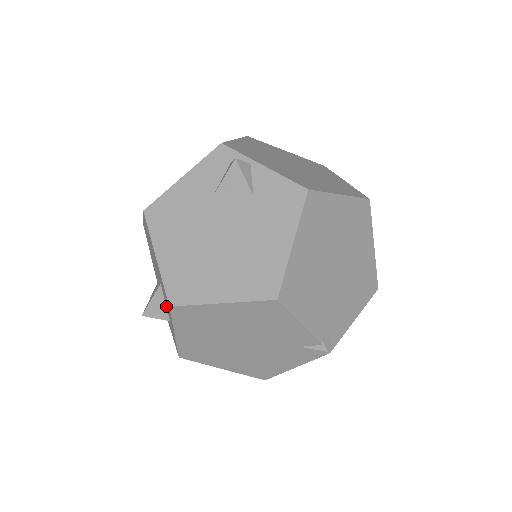
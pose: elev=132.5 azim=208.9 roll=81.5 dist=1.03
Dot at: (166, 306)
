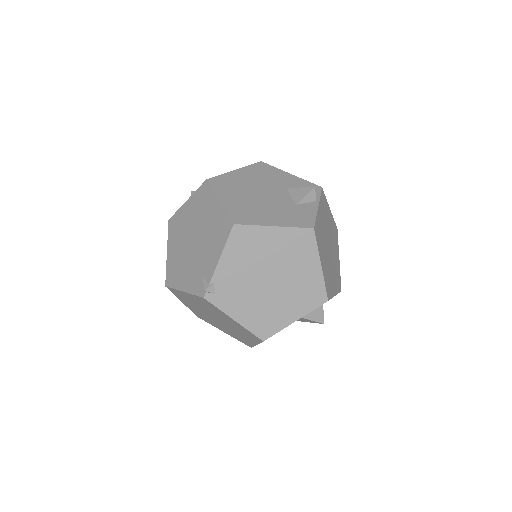
Dot at: occluded
